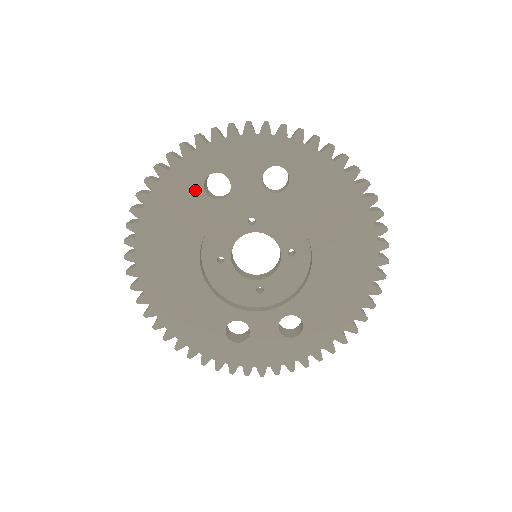
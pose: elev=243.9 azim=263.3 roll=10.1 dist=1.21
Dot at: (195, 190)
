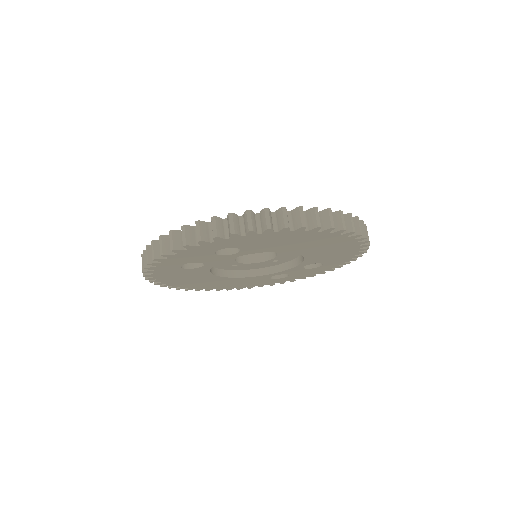
Dot at: (181, 271)
